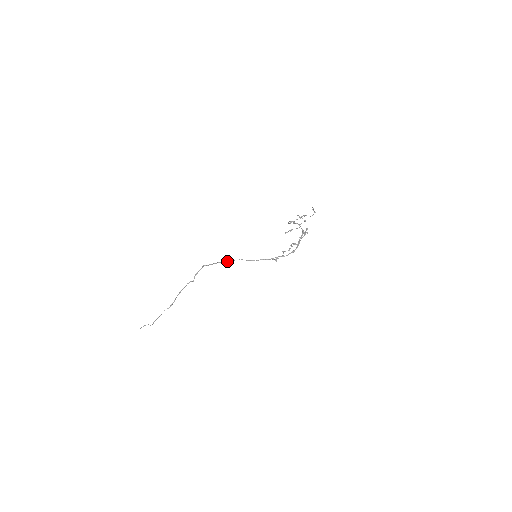
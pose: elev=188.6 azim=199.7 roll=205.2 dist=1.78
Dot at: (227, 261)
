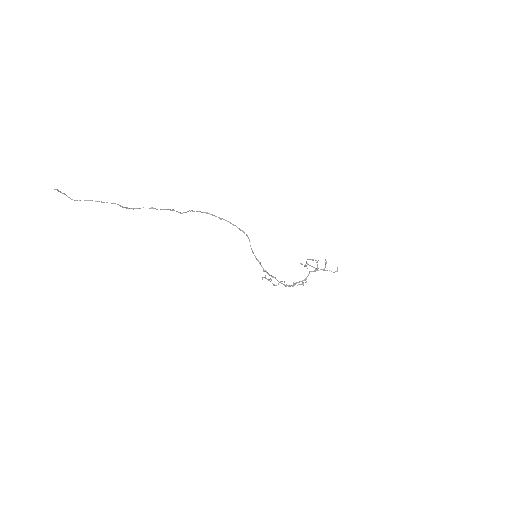
Dot at: occluded
